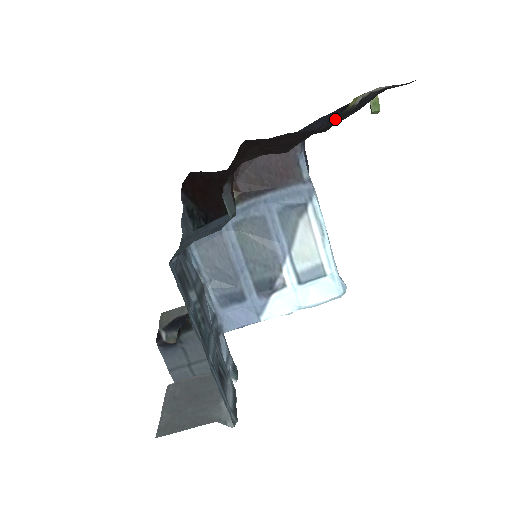
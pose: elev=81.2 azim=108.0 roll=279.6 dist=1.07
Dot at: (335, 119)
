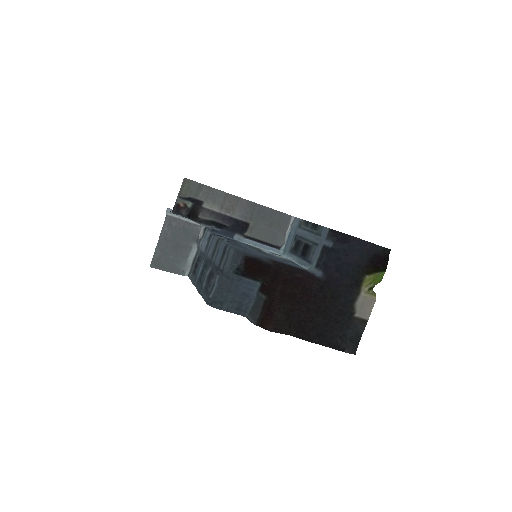
Dot at: (317, 343)
